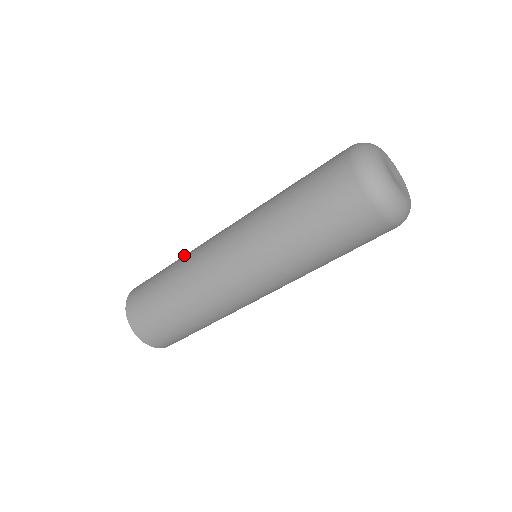
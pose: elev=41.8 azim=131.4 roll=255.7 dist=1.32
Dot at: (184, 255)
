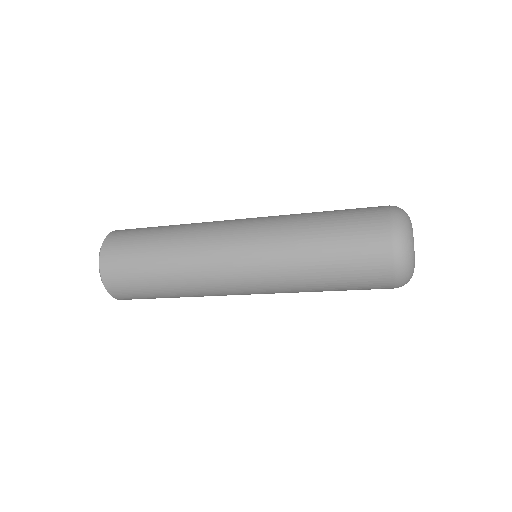
Dot at: occluded
